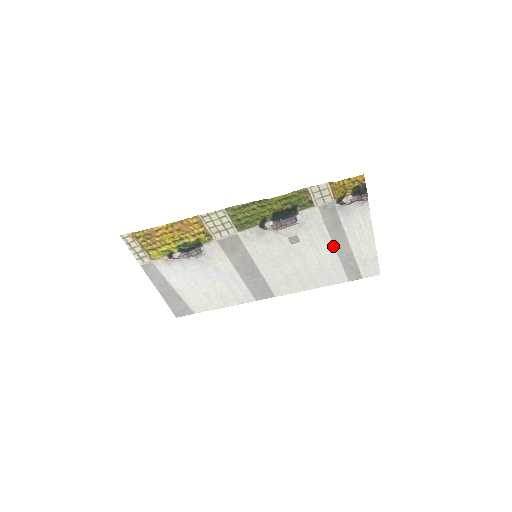
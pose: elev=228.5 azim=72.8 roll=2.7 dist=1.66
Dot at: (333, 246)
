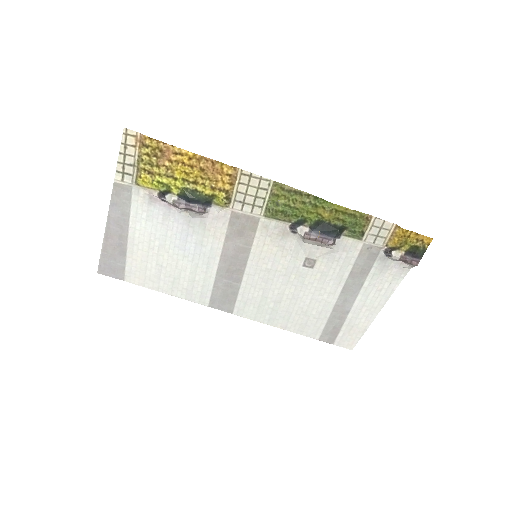
Dot at: (338, 294)
